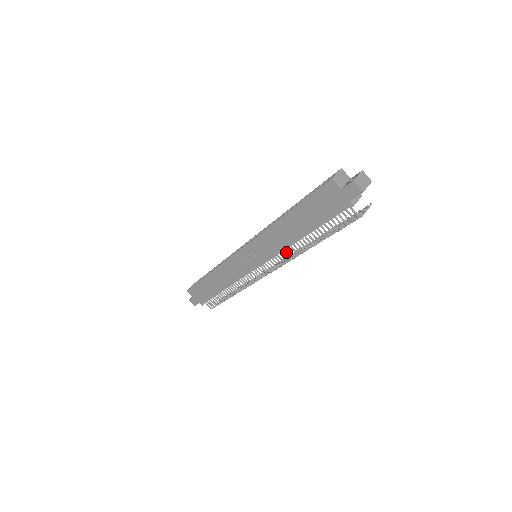
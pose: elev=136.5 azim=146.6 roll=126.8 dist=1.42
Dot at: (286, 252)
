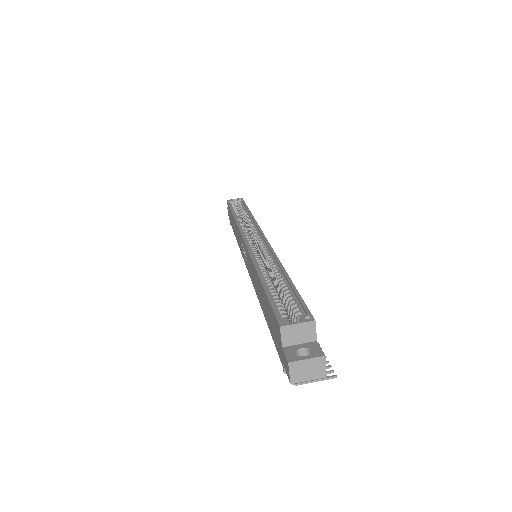
Dot at: occluded
